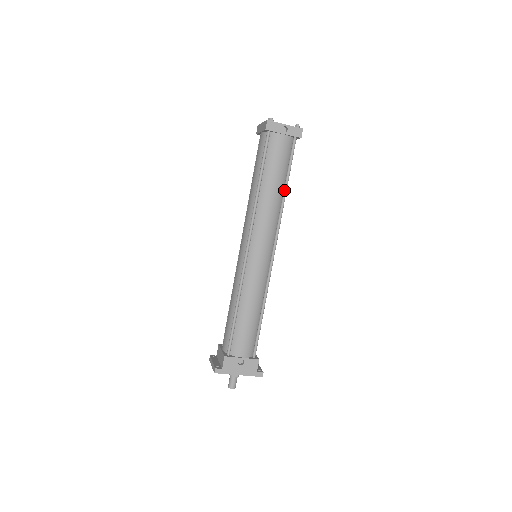
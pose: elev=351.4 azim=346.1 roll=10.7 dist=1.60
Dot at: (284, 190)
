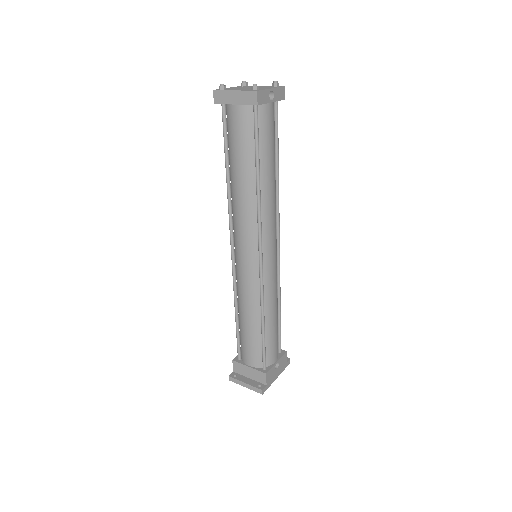
Dot at: (277, 171)
